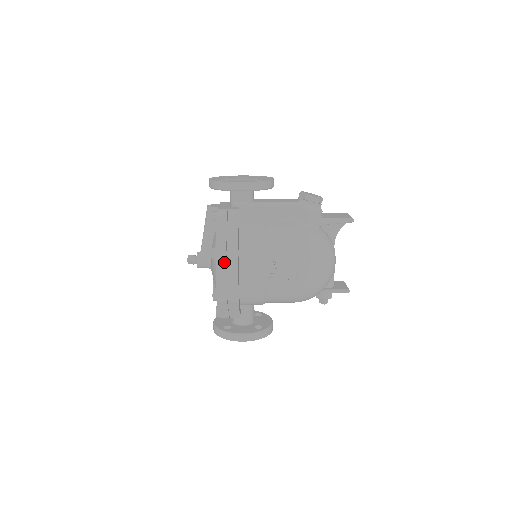
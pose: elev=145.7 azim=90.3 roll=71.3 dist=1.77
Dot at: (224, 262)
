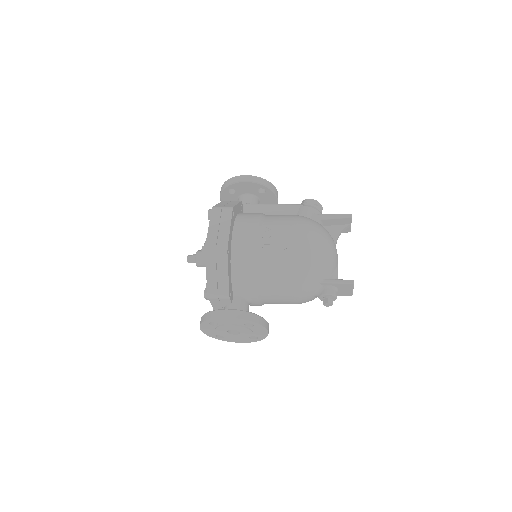
Dot at: (218, 215)
